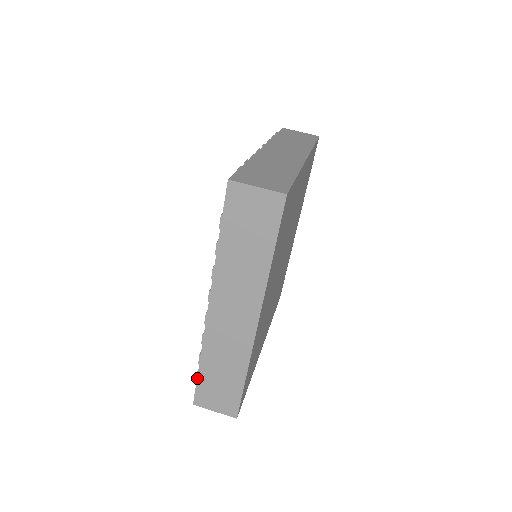
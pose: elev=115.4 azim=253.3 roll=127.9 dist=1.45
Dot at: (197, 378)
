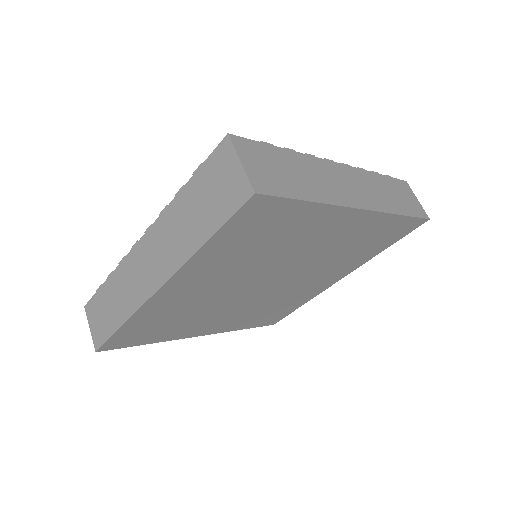
Dot at: (99, 288)
